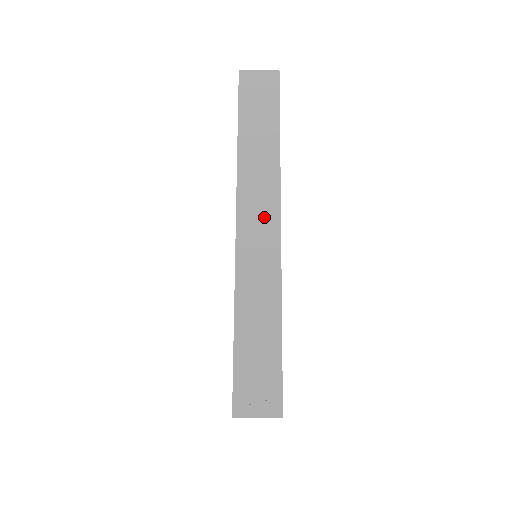
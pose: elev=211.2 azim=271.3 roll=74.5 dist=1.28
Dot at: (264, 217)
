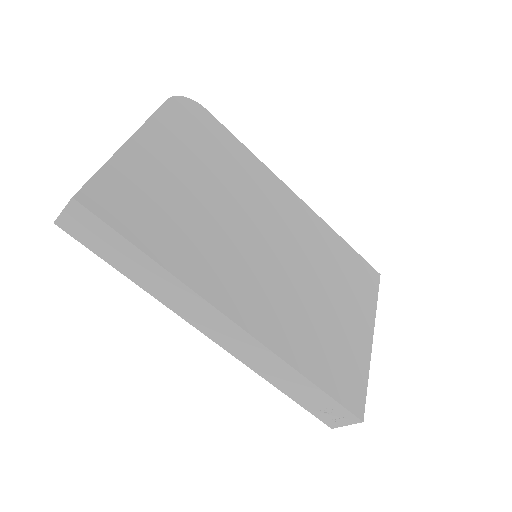
Dot at: (220, 326)
